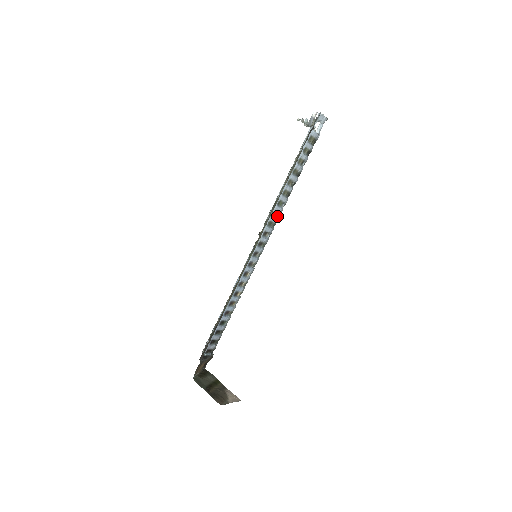
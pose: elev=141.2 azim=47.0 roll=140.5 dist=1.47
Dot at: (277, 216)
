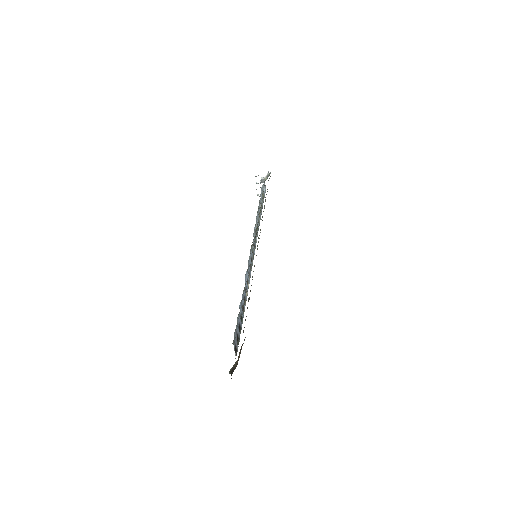
Dot at: occluded
